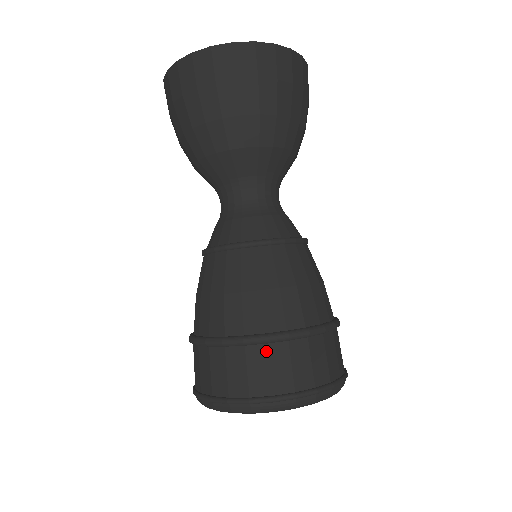
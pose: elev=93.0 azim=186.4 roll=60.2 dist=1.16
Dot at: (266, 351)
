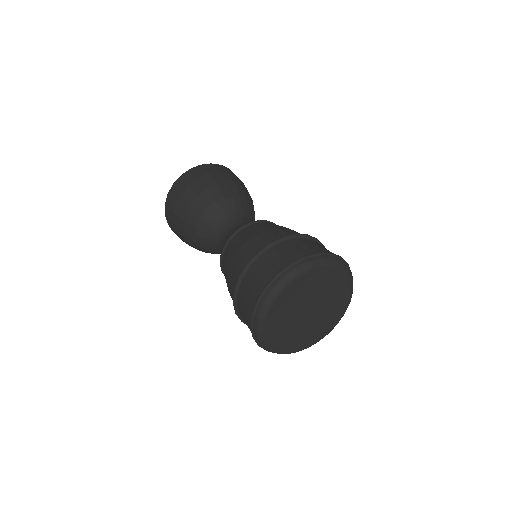
Dot at: (287, 243)
